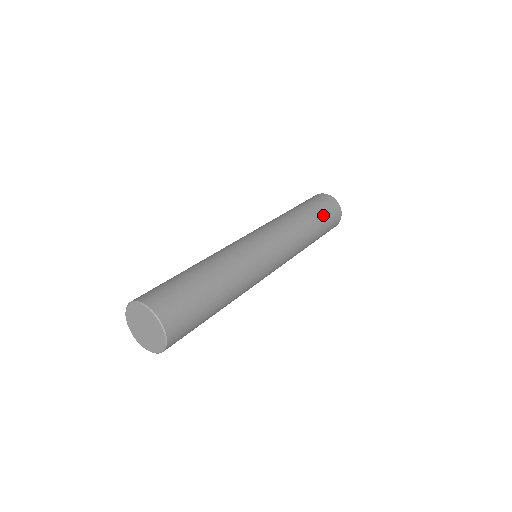
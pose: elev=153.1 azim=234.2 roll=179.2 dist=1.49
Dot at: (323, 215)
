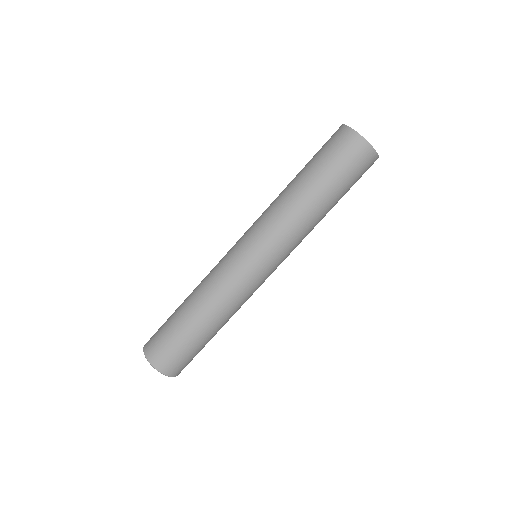
Dot at: (344, 185)
